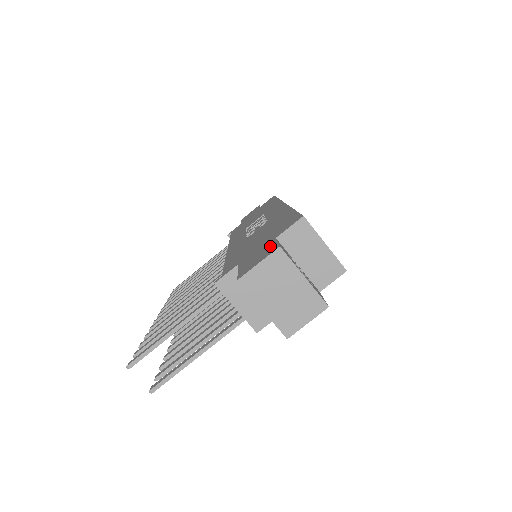
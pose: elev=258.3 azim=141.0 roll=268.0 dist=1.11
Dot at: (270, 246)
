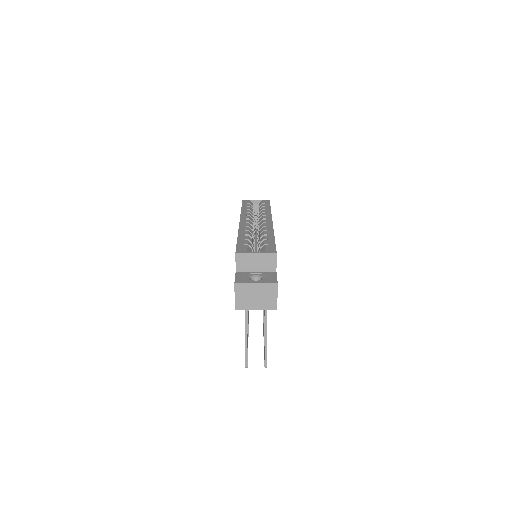
Dot at: occluded
